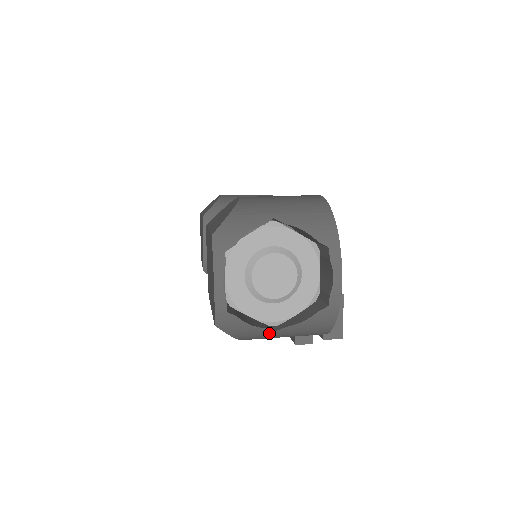
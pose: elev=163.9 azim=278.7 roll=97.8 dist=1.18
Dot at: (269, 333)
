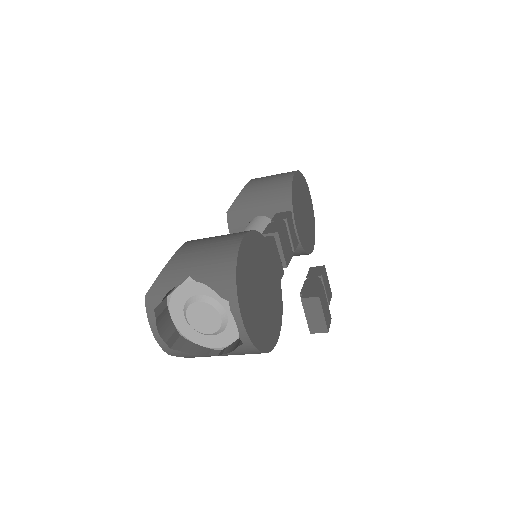
Dot at: occluded
